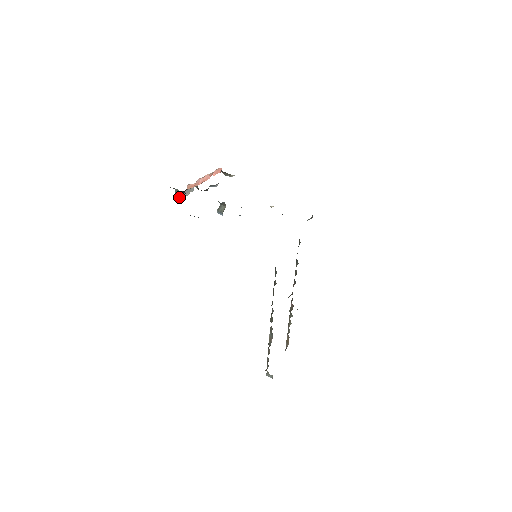
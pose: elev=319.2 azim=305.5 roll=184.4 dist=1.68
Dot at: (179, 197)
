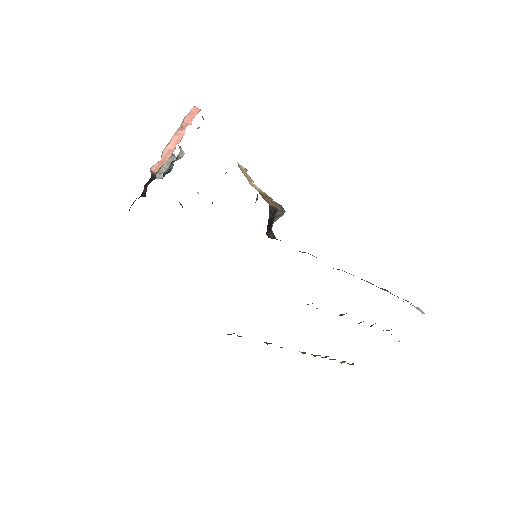
Dot at: (142, 196)
